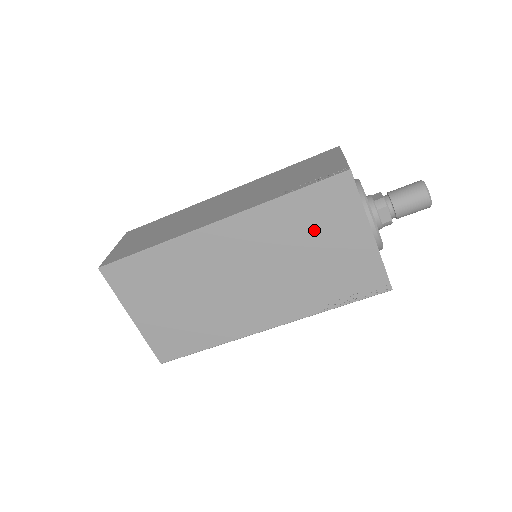
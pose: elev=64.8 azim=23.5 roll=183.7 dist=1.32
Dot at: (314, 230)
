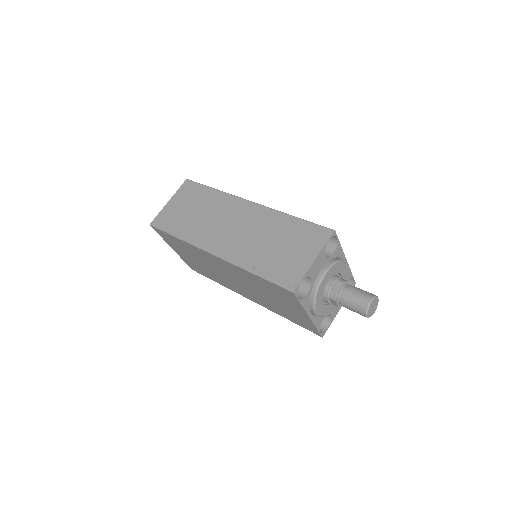
Dot at: (272, 293)
